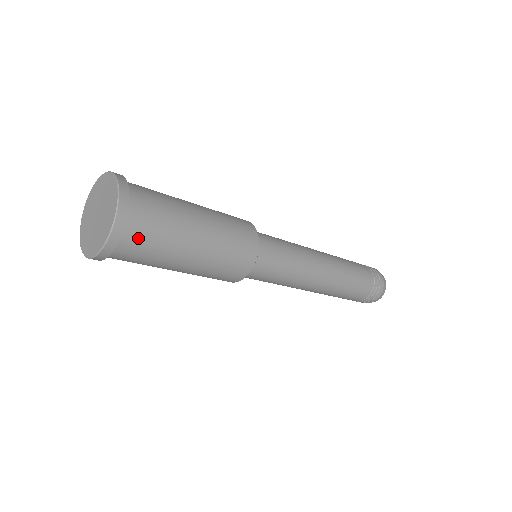
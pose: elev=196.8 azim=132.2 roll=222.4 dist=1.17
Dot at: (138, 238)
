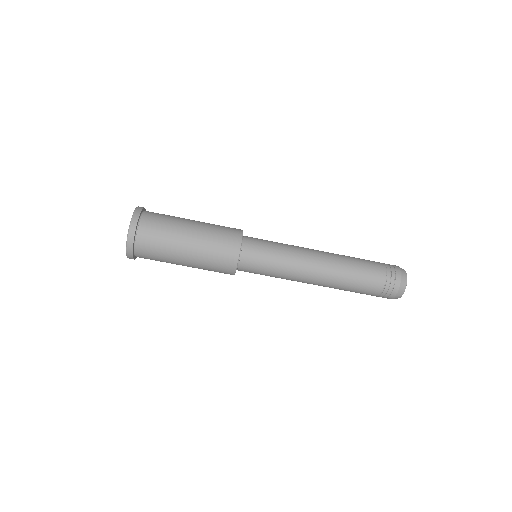
Dot at: (154, 215)
